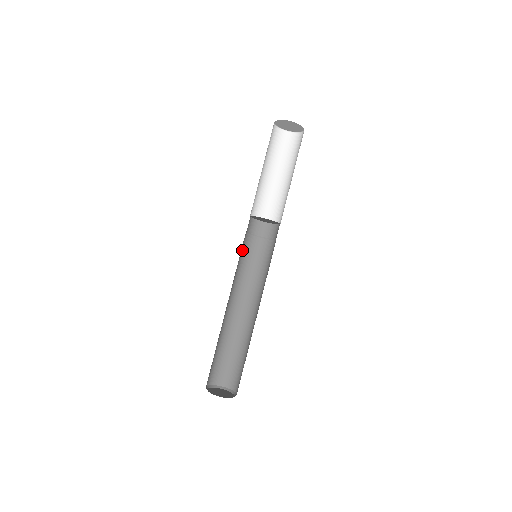
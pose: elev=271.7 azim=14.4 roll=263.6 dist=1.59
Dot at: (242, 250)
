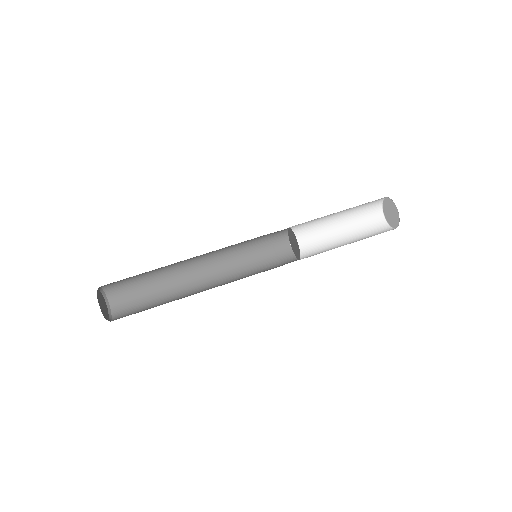
Dot at: (255, 252)
